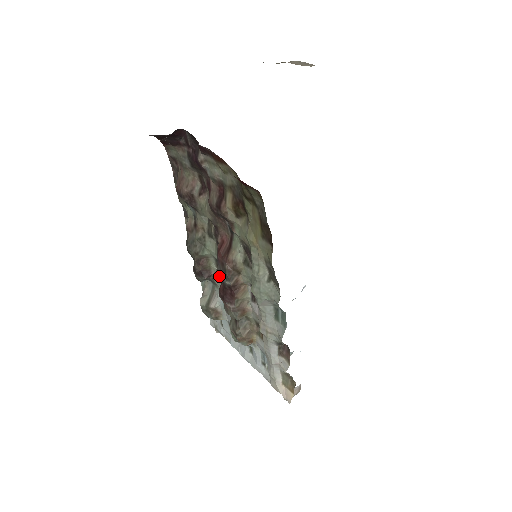
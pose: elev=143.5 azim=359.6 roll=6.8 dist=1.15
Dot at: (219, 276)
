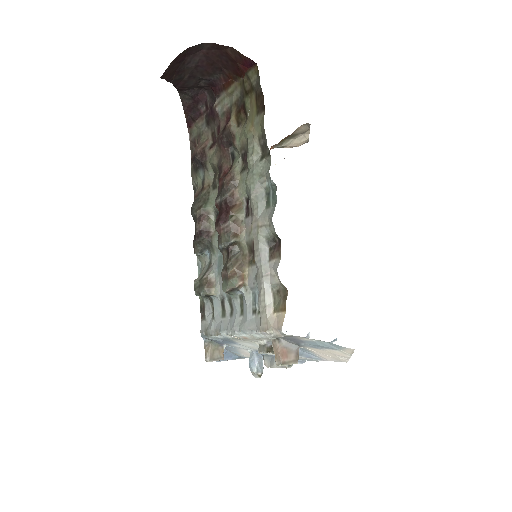
Dot at: (217, 198)
